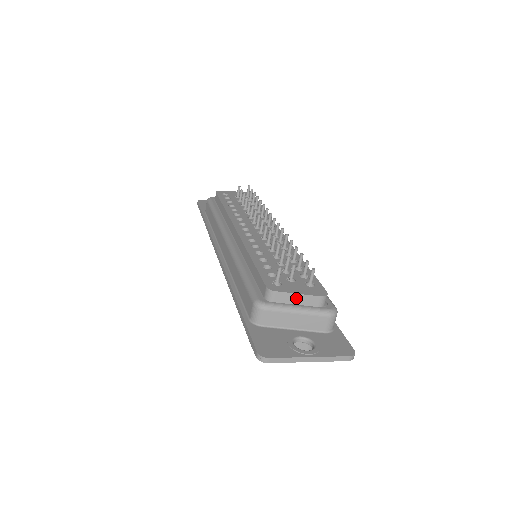
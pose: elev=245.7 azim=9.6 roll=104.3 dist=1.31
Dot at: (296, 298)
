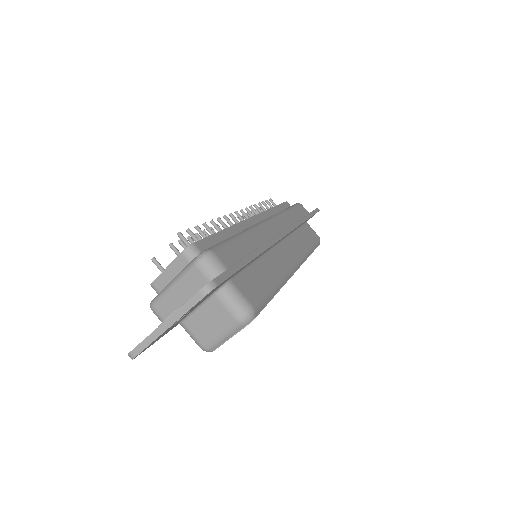
Dot at: (169, 274)
